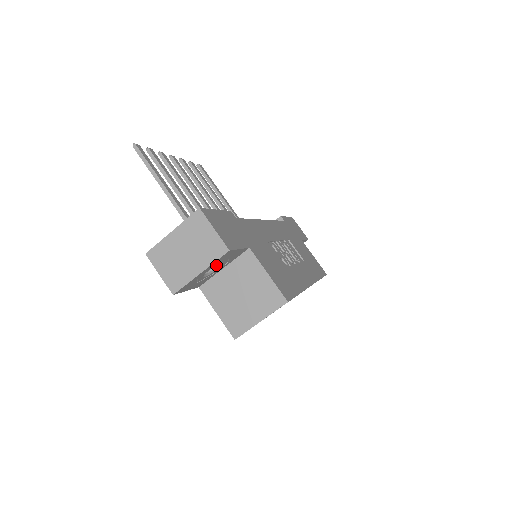
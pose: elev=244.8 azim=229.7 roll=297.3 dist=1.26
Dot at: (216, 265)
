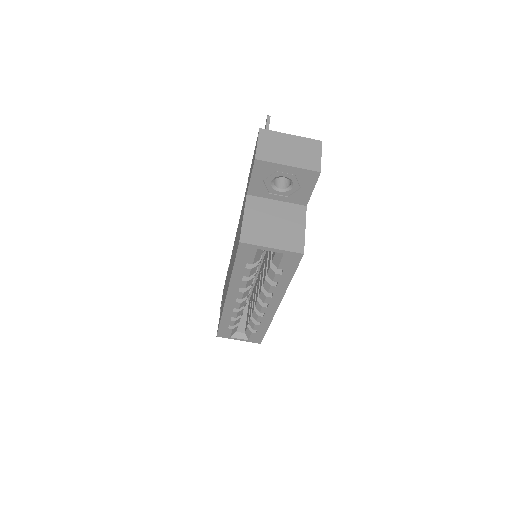
Dot at: (282, 188)
